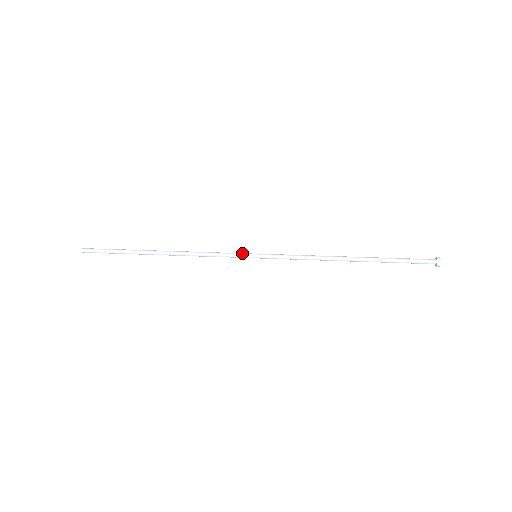
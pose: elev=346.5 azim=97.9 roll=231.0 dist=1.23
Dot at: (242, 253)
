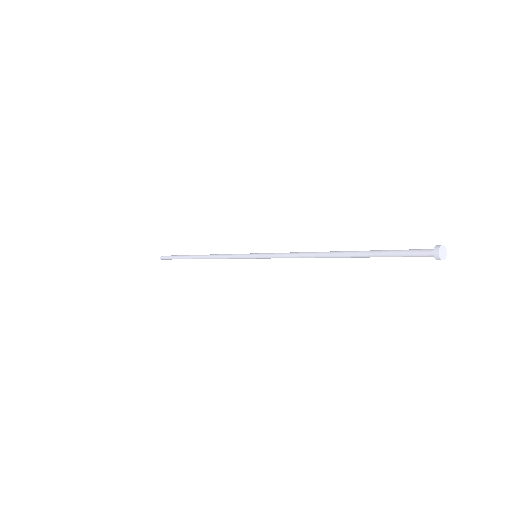
Dot at: occluded
